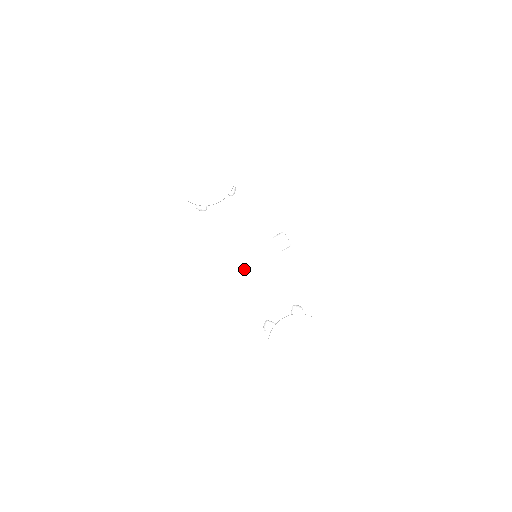
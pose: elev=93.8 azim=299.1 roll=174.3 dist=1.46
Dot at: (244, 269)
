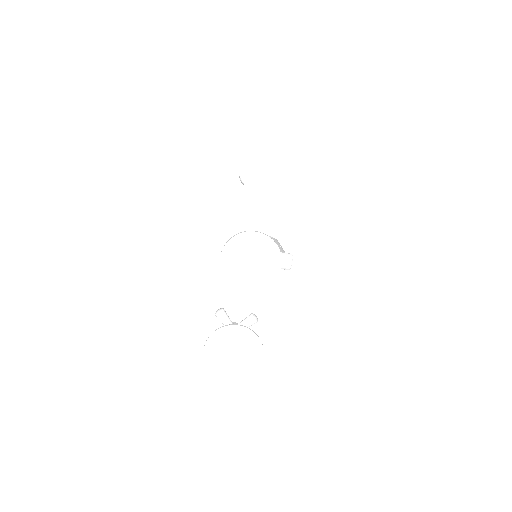
Dot at: (239, 264)
